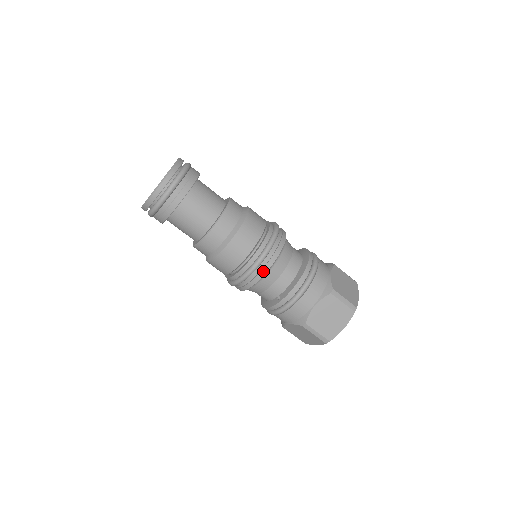
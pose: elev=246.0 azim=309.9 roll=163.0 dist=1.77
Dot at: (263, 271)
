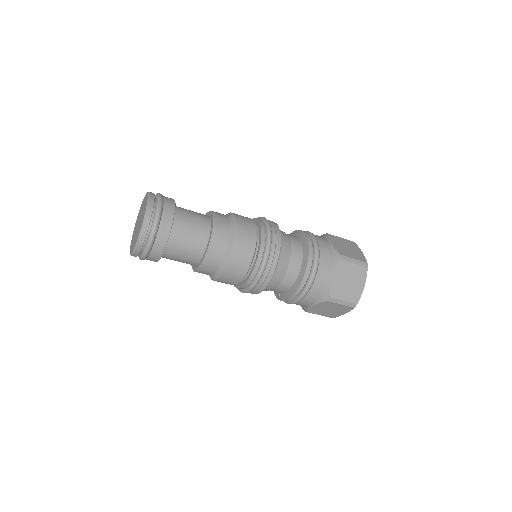
Dot at: (256, 292)
